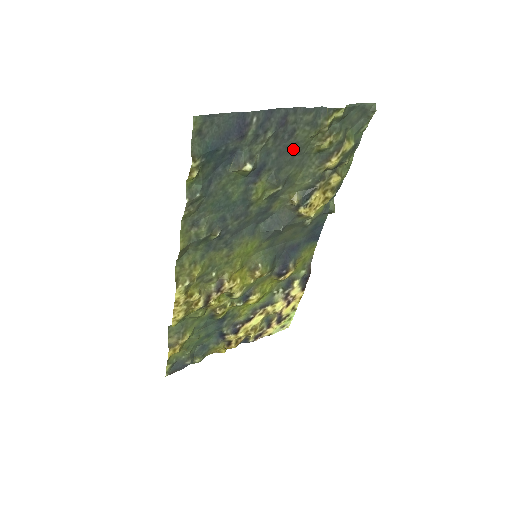
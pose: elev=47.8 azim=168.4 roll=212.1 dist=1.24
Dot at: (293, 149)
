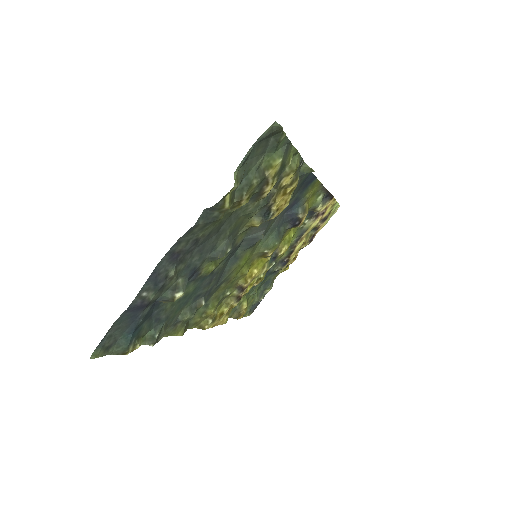
Dot at: (211, 235)
